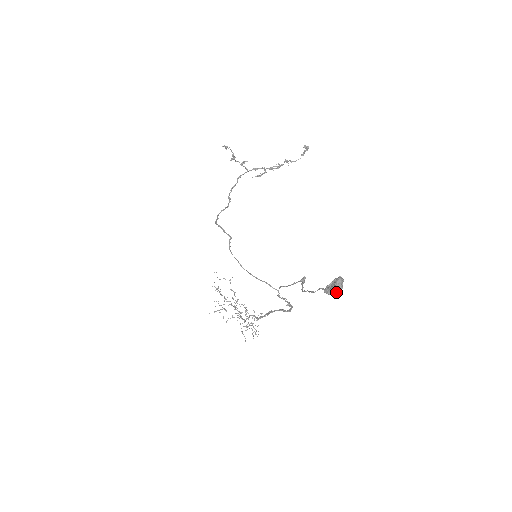
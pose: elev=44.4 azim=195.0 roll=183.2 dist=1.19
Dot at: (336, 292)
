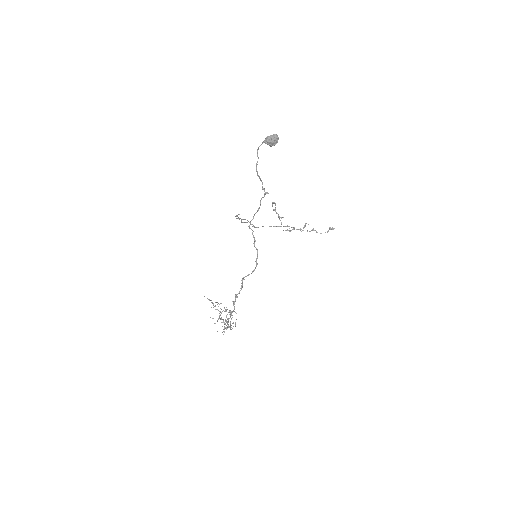
Dot at: (270, 138)
